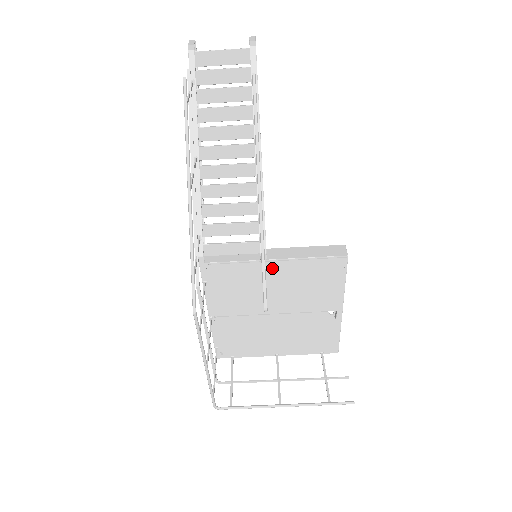
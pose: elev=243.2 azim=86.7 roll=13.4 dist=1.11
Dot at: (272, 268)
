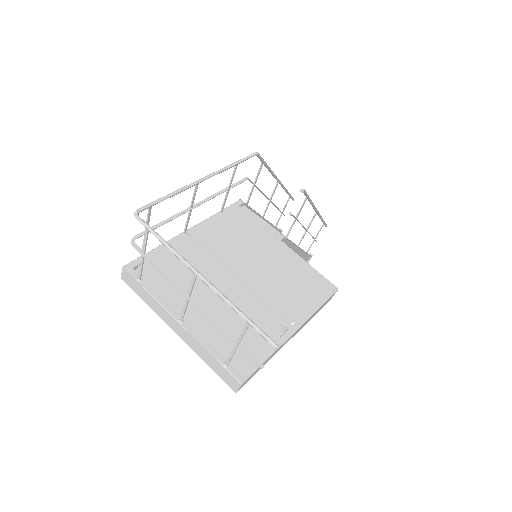
Dot at: (278, 247)
